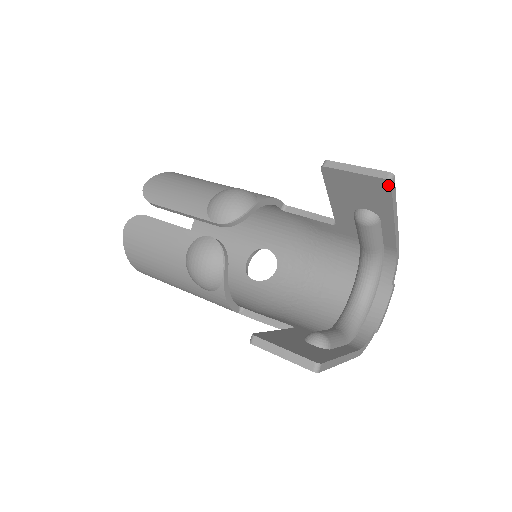
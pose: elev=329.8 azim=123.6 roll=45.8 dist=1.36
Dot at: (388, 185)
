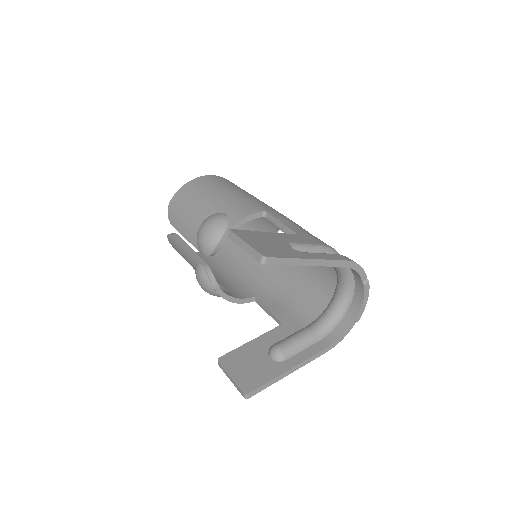
Dot at: (266, 263)
